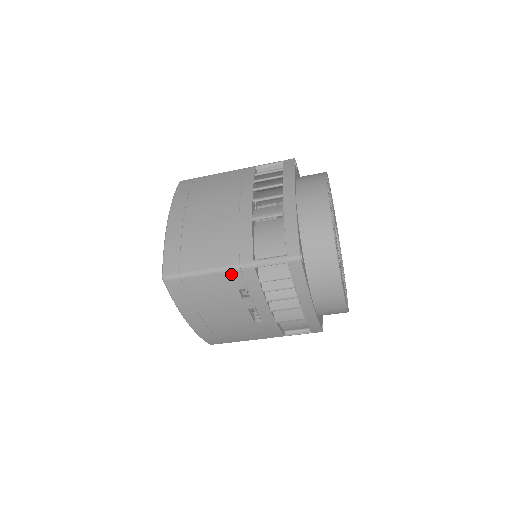
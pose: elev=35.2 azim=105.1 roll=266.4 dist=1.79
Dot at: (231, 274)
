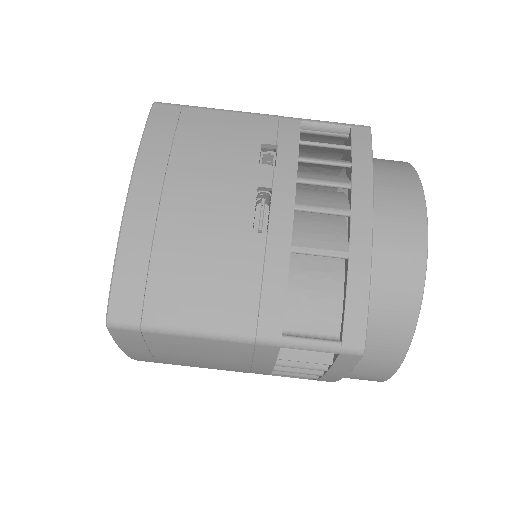
Dot at: (262, 120)
